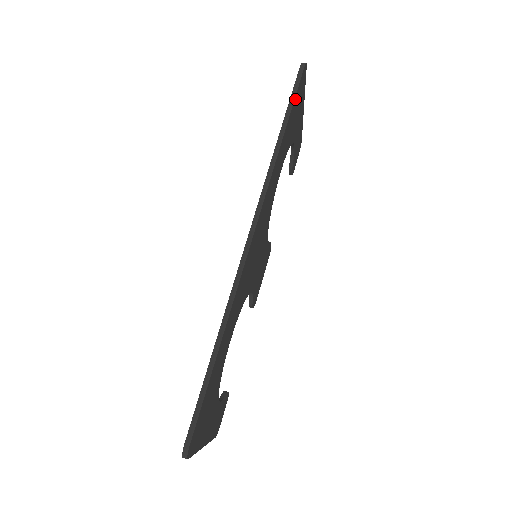
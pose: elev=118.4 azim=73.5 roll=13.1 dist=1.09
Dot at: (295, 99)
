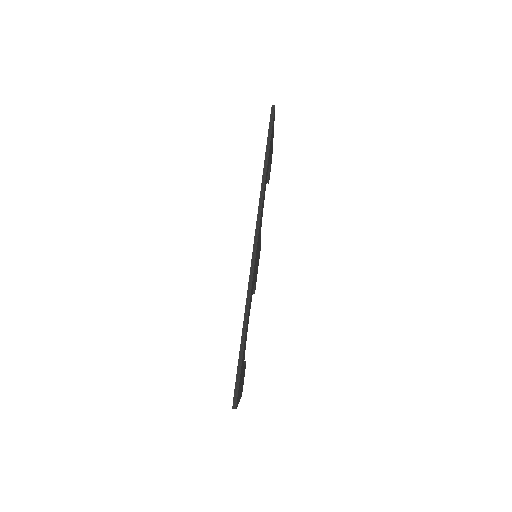
Dot at: (271, 135)
